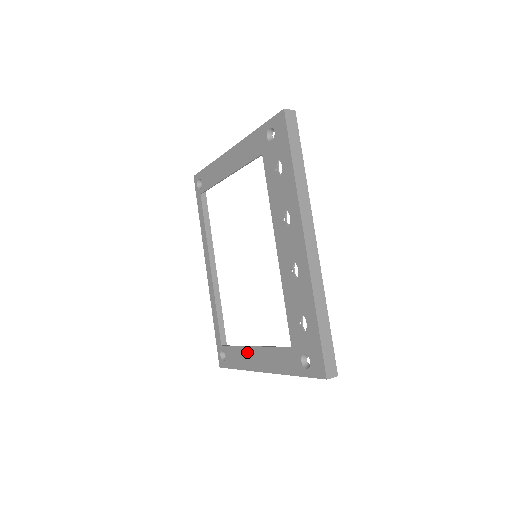
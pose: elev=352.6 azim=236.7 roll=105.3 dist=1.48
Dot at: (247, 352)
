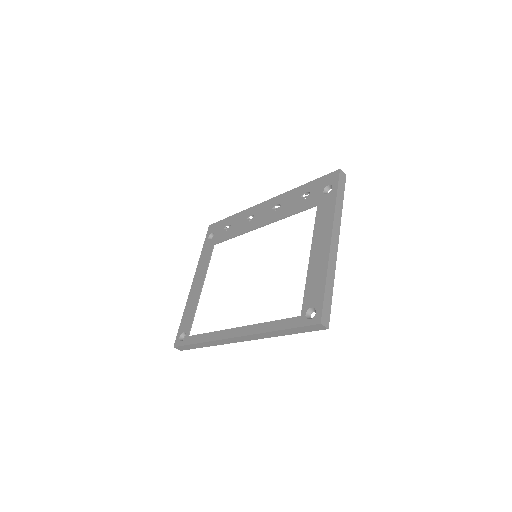
Dot at: (313, 264)
